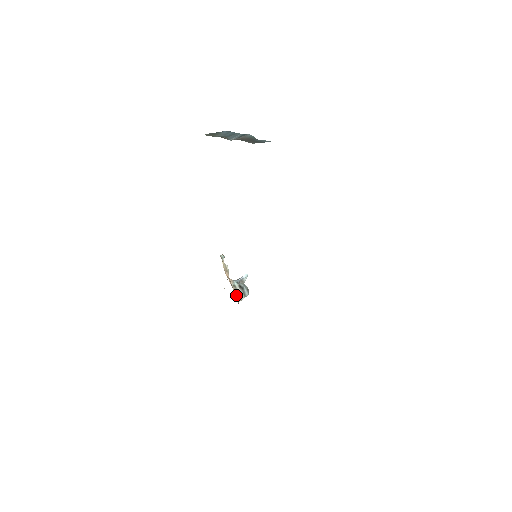
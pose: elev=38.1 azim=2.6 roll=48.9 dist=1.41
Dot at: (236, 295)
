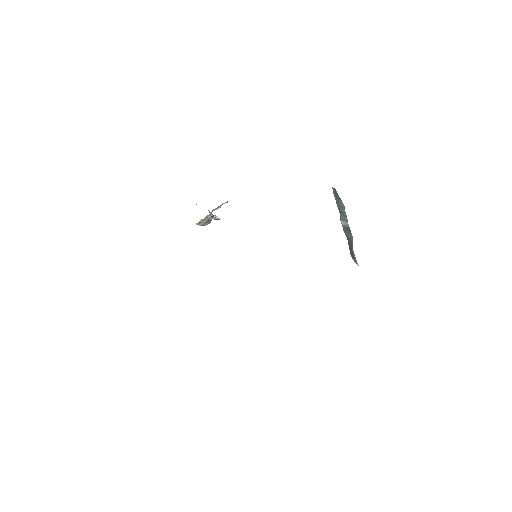
Dot at: (200, 221)
